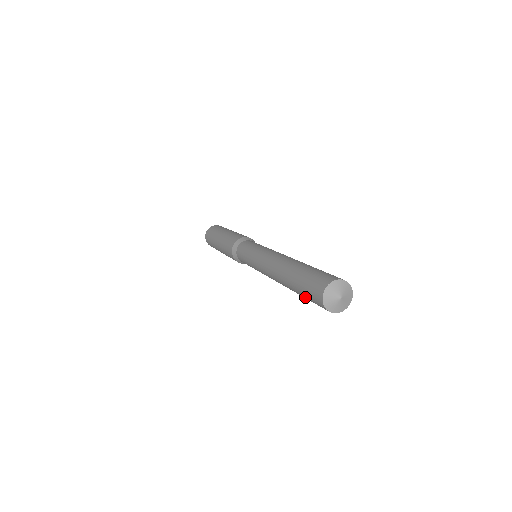
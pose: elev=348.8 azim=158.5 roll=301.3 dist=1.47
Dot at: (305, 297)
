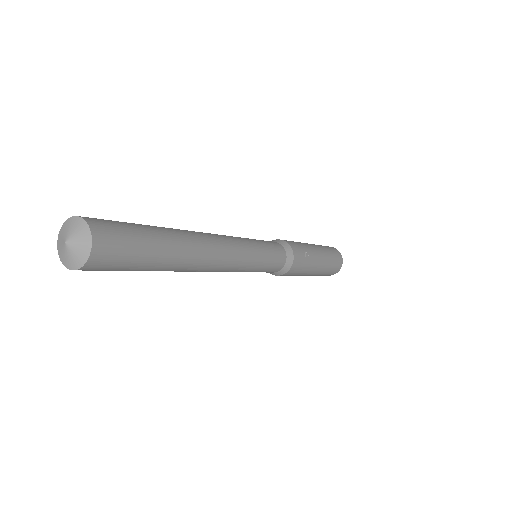
Dot at: occluded
